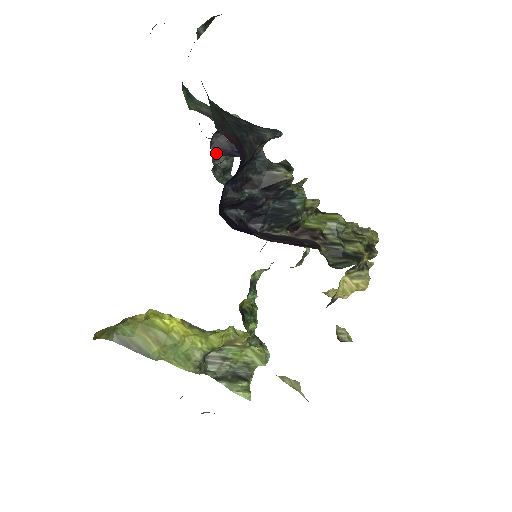
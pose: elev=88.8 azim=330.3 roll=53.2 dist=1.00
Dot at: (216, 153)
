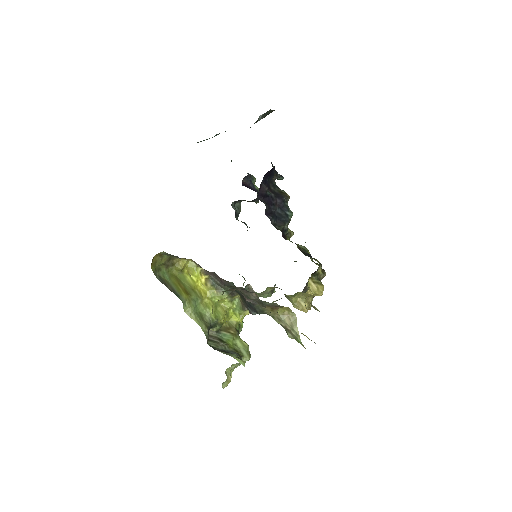
Dot at: (245, 186)
